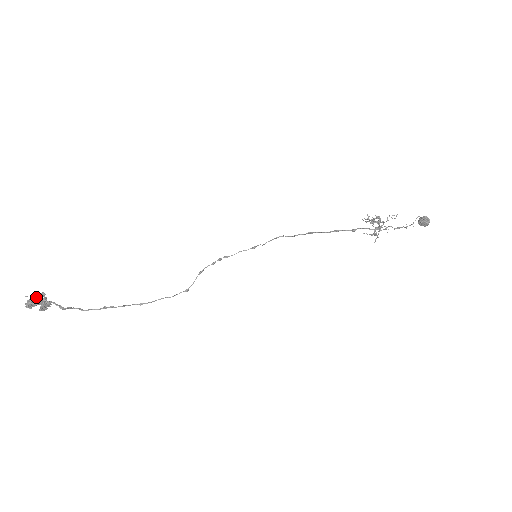
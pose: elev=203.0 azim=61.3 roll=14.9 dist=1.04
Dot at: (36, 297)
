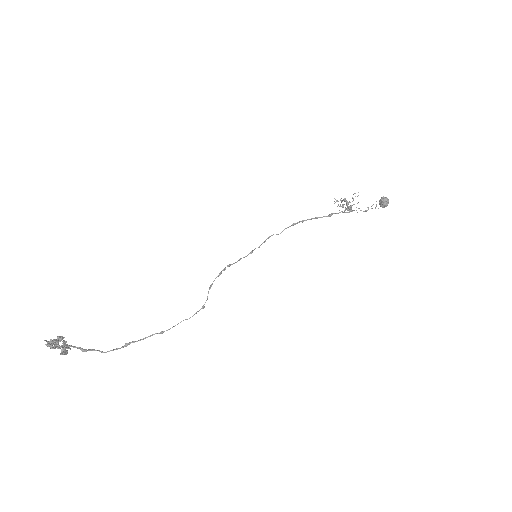
Dot at: (55, 339)
